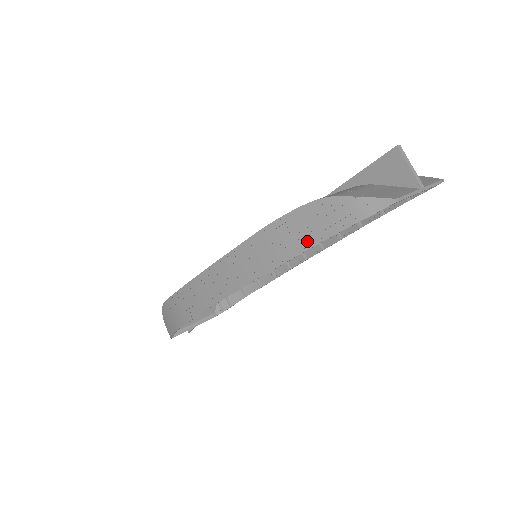
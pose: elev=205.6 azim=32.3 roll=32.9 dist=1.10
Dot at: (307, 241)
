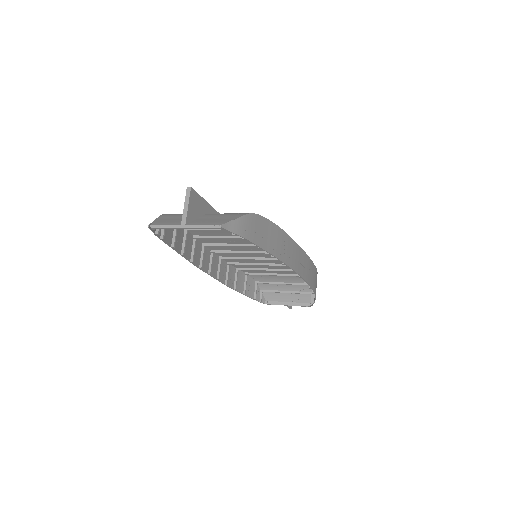
Dot at: (173, 243)
